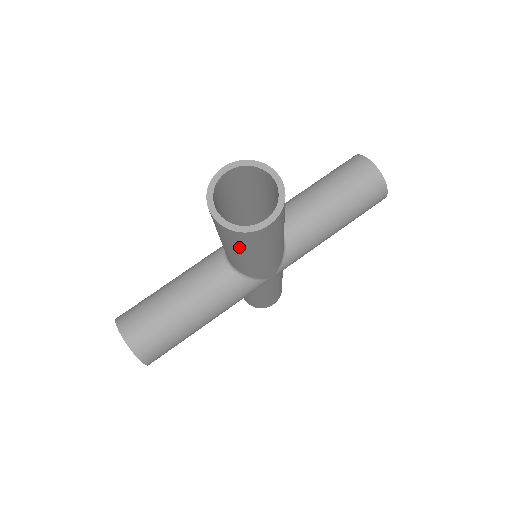
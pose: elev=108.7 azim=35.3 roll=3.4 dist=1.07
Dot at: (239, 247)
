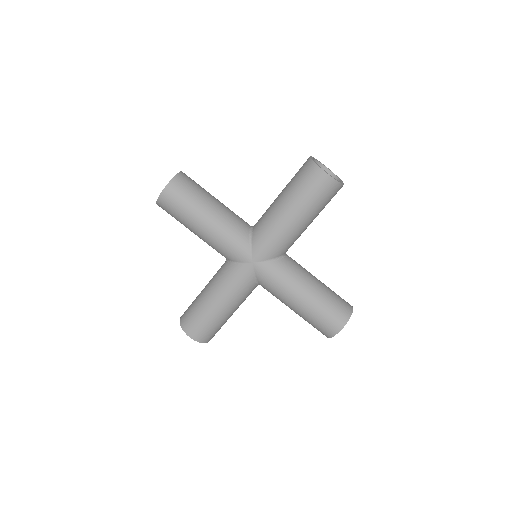
Dot at: (178, 219)
